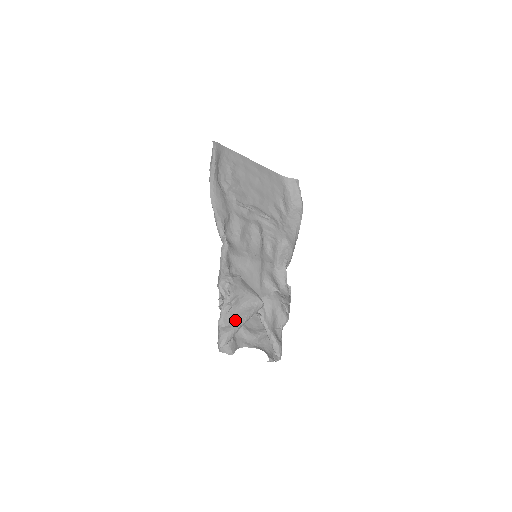
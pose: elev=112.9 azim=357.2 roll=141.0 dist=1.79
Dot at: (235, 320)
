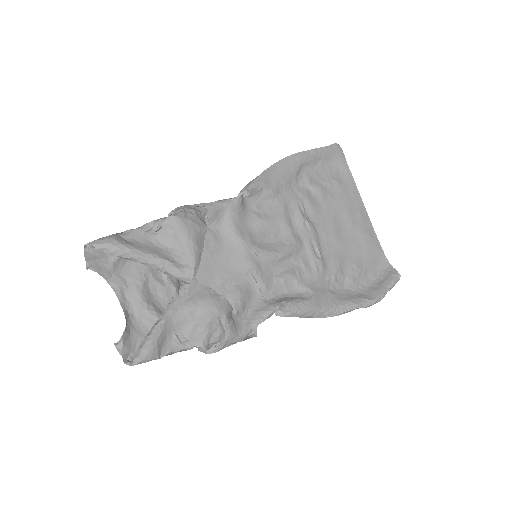
Dot at: (141, 245)
